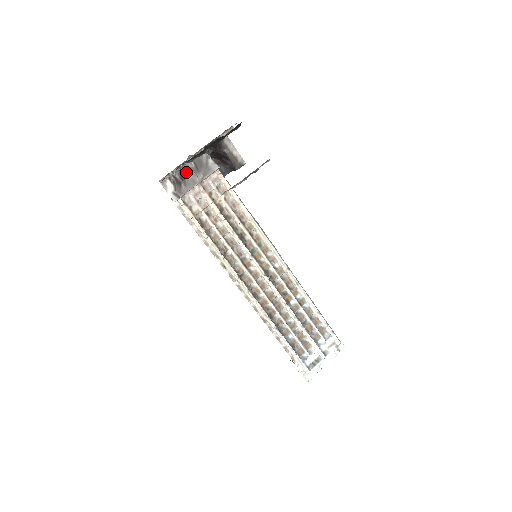
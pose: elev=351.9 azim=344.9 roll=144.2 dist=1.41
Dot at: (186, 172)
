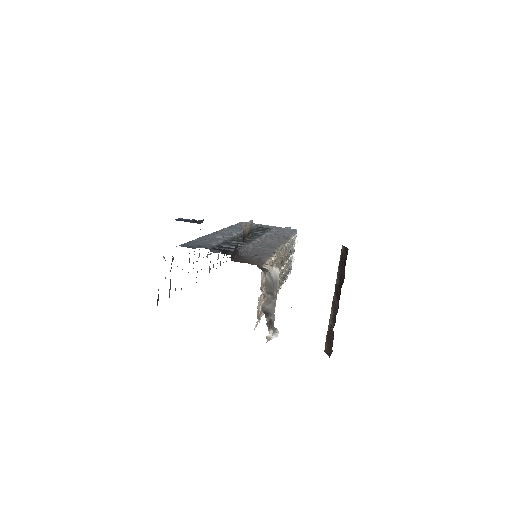
Dot at: (266, 307)
